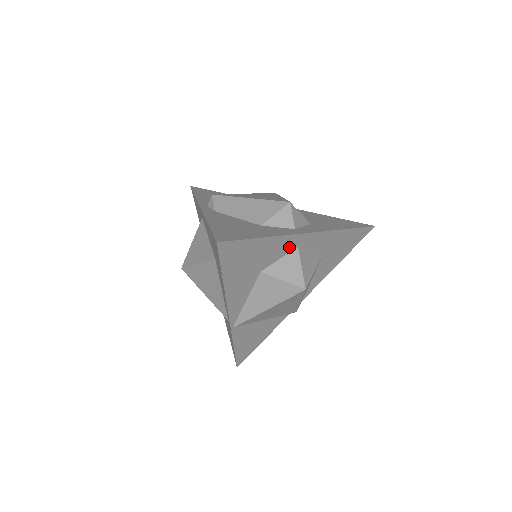
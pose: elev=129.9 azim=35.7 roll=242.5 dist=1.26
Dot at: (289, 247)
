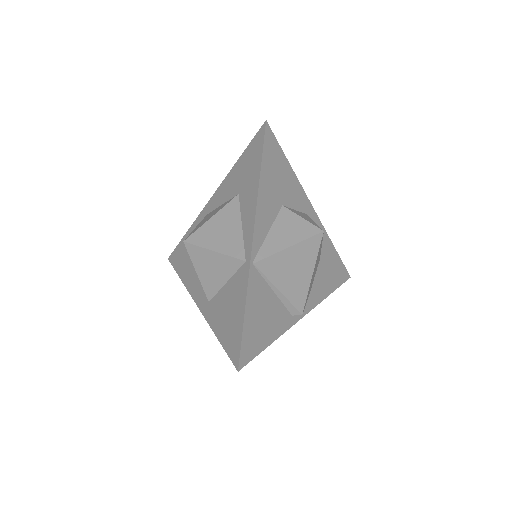
Dot at: (301, 205)
